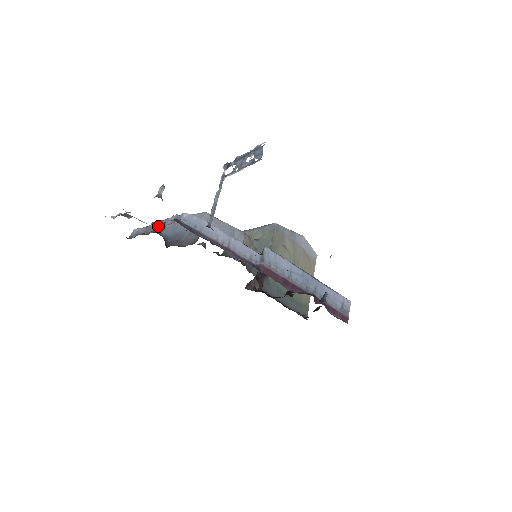
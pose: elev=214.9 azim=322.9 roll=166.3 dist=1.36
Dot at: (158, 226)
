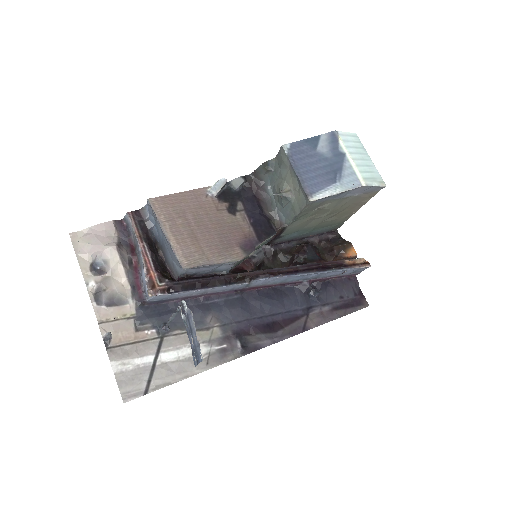
Dot at: (139, 256)
